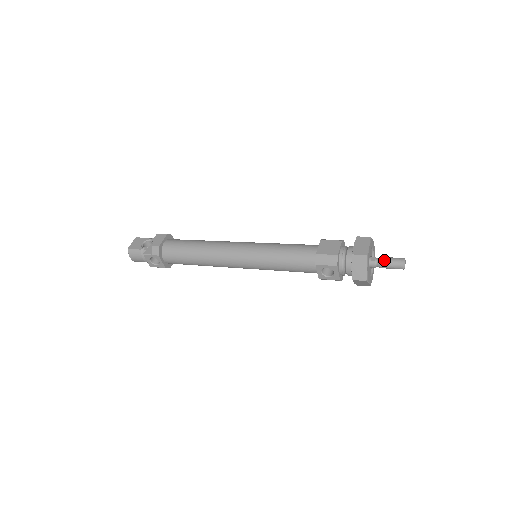
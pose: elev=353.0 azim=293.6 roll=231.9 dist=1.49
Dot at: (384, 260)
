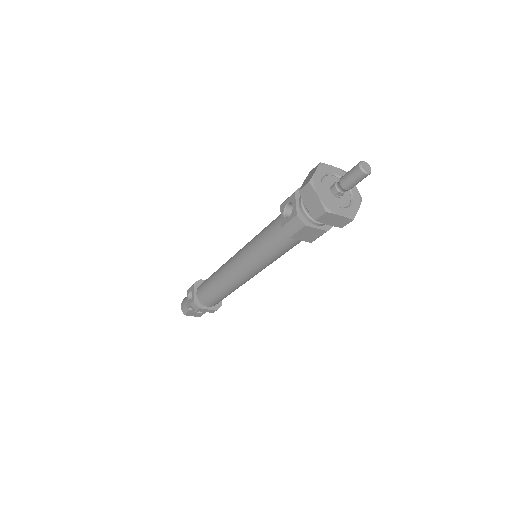
Dot at: occluded
